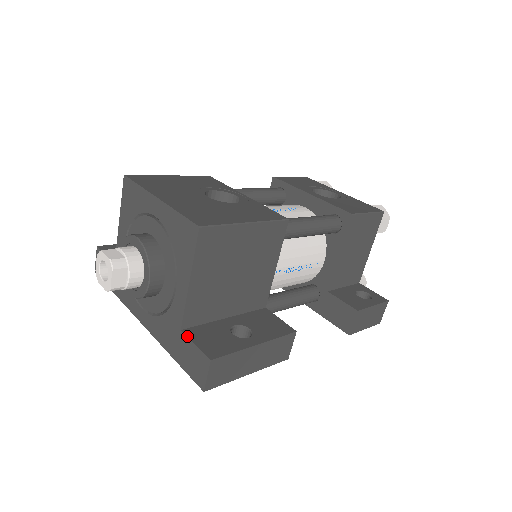
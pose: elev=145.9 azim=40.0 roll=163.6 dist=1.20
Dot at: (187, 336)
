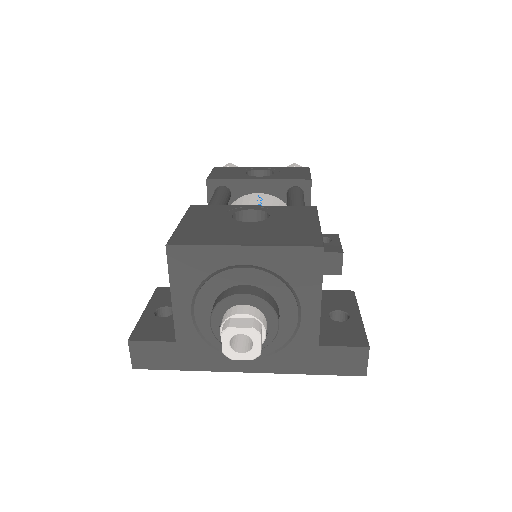
Dot at: (330, 346)
